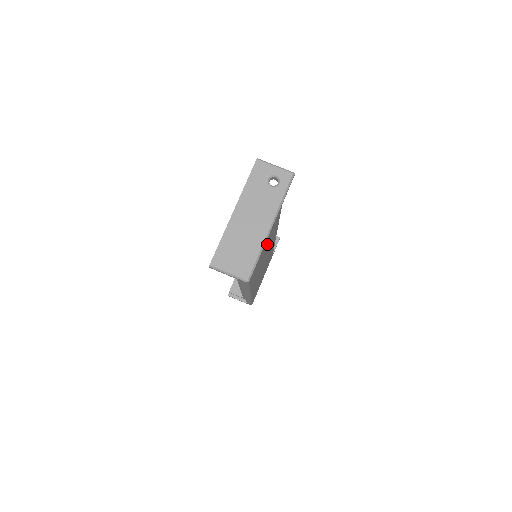
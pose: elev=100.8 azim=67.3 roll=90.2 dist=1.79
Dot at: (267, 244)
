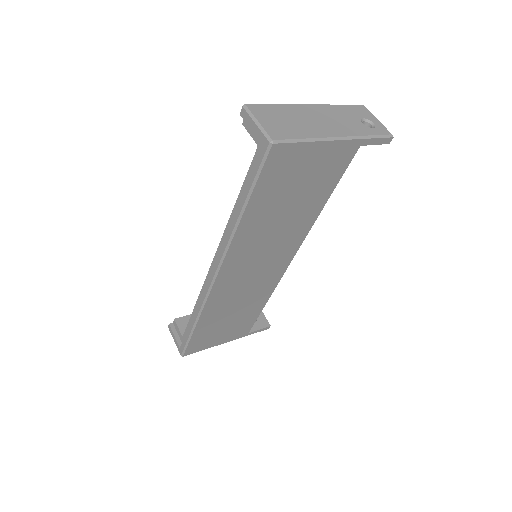
Dot at: (306, 182)
